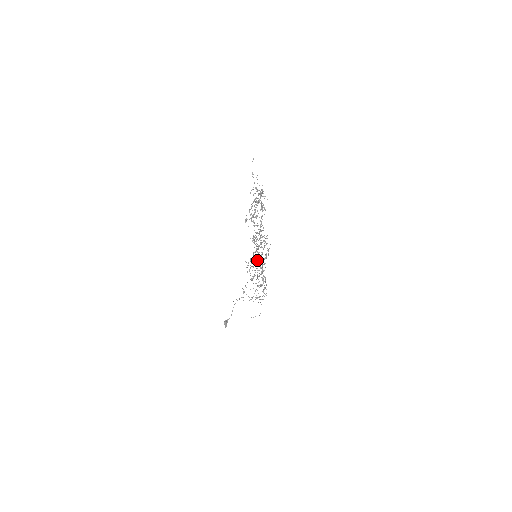
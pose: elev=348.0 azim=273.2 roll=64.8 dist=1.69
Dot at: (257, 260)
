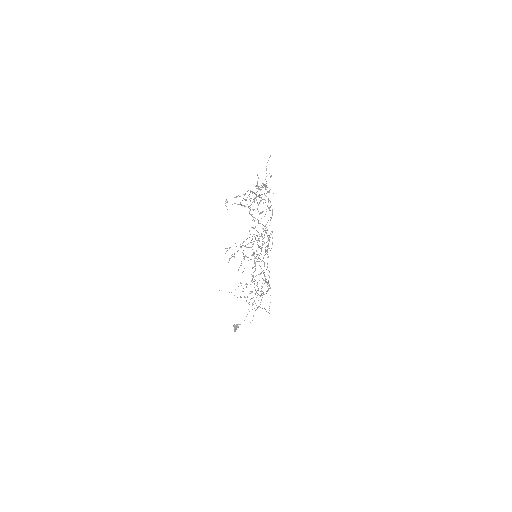
Dot at: occluded
